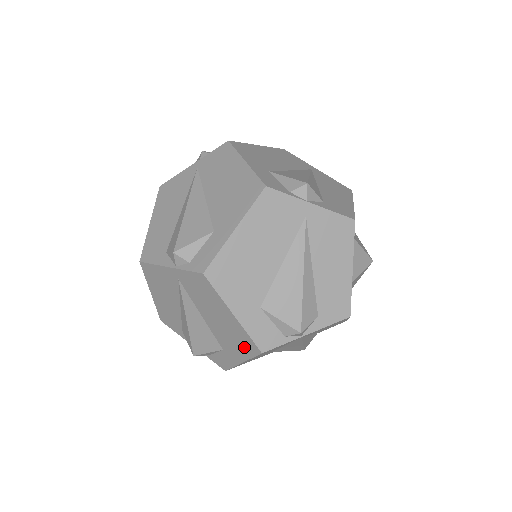
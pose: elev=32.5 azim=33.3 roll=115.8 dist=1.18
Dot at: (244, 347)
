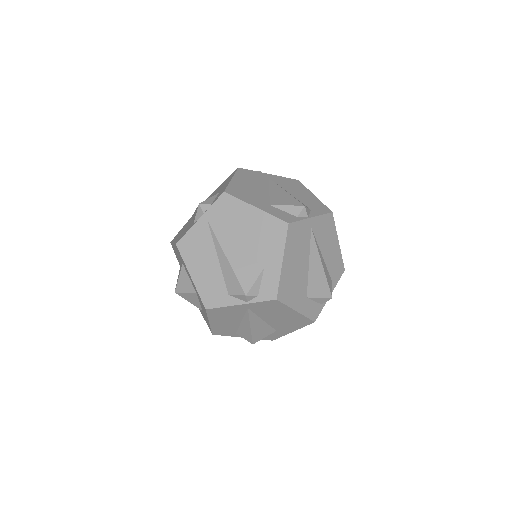
Dot at: (299, 324)
